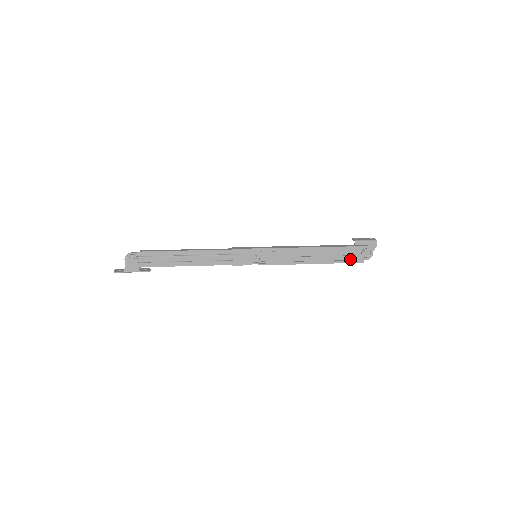
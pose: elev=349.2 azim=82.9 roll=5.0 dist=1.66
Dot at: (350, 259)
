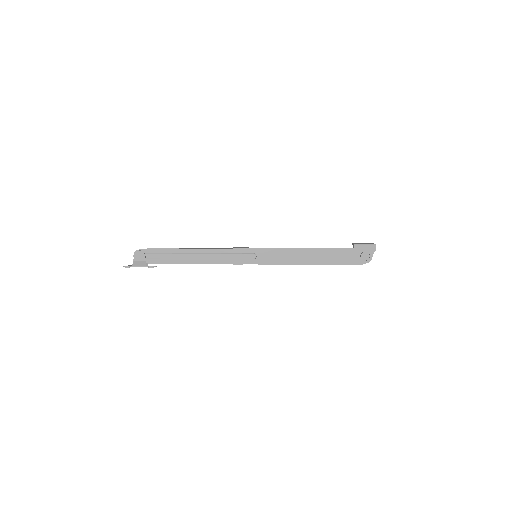
Dot at: occluded
